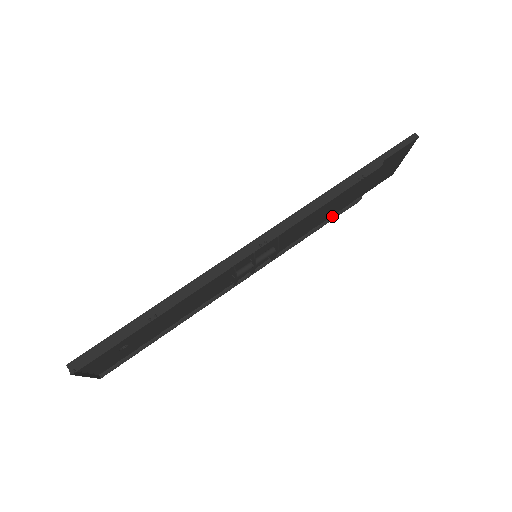
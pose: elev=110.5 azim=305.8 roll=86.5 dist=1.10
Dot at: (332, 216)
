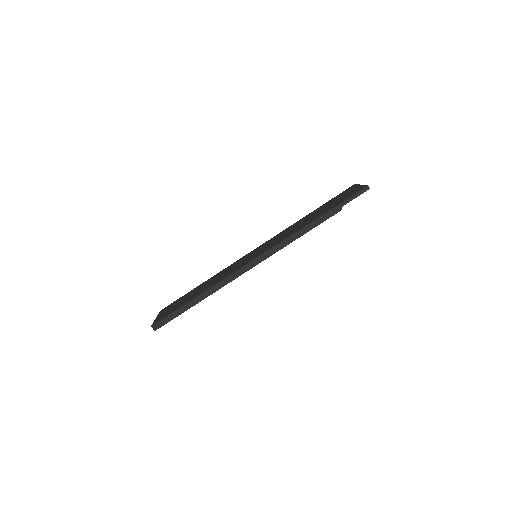
Dot at: occluded
